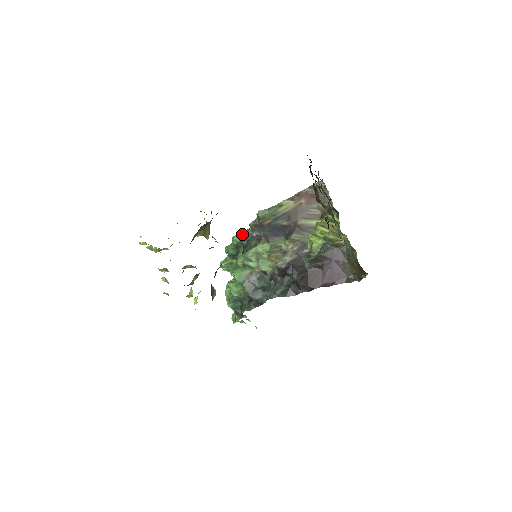
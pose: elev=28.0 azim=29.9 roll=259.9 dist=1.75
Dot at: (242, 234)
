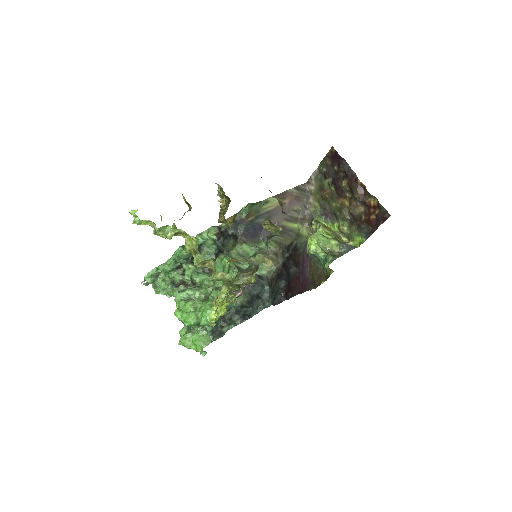
Dot at: (219, 230)
